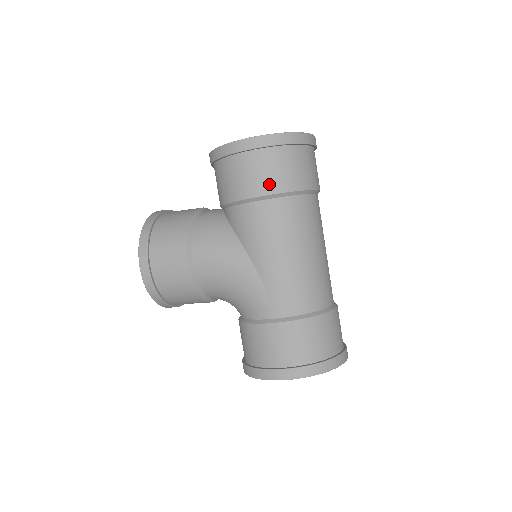
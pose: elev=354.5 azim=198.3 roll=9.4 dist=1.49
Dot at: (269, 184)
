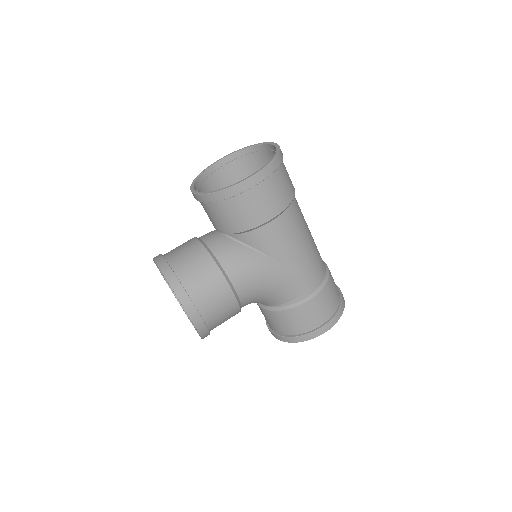
Dot at: (281, 202)
